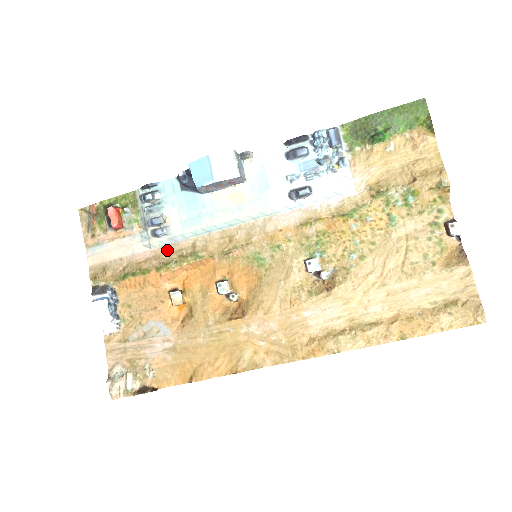
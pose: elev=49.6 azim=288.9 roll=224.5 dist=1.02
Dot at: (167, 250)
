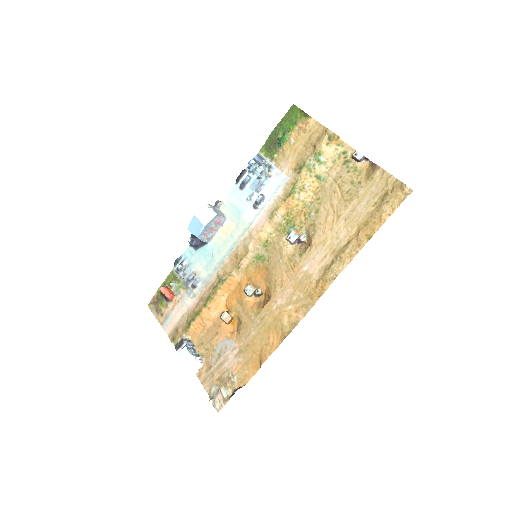
Dot at: (205, 291)
